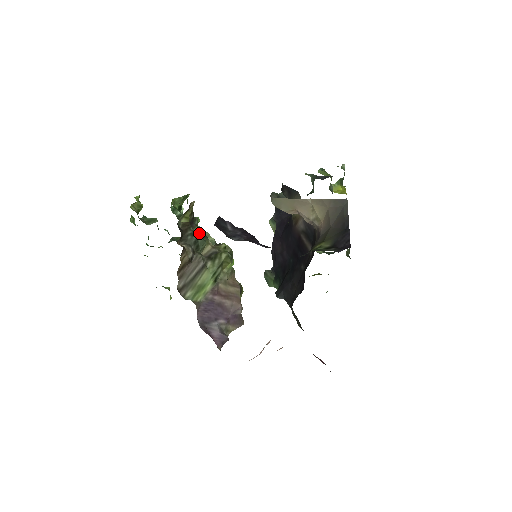
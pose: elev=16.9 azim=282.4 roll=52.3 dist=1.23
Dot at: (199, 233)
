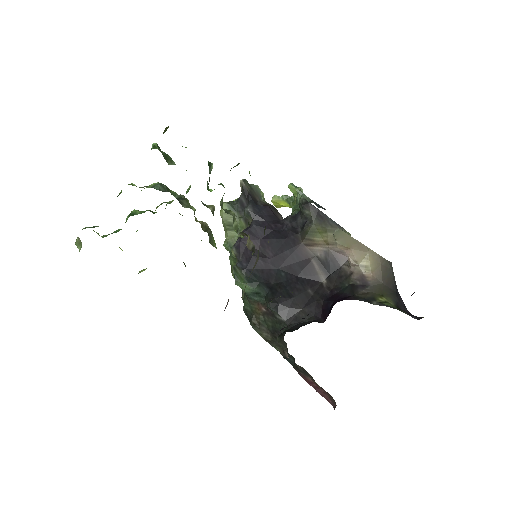
Dot at: (225, 209)
